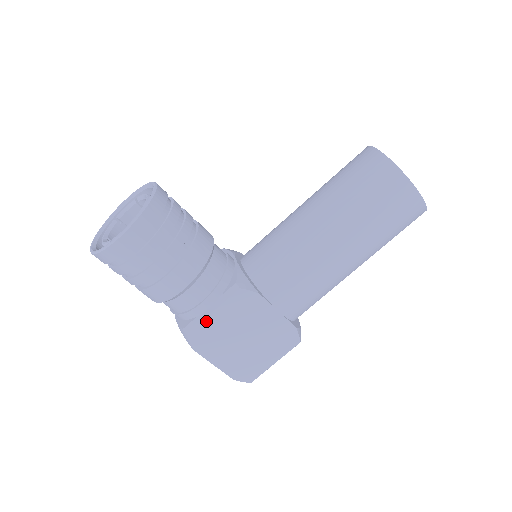
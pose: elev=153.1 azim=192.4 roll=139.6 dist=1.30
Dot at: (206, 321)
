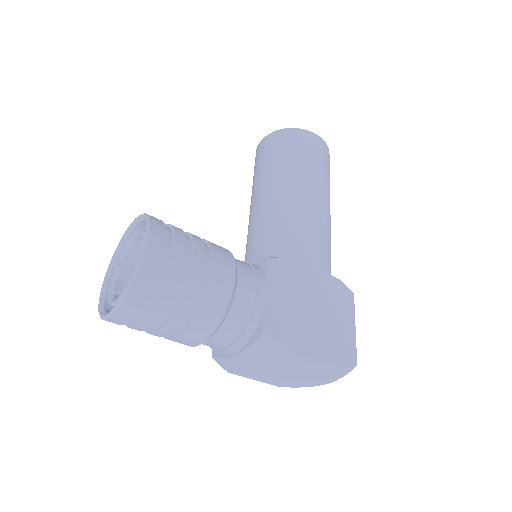
Dot at: (275, 308)
